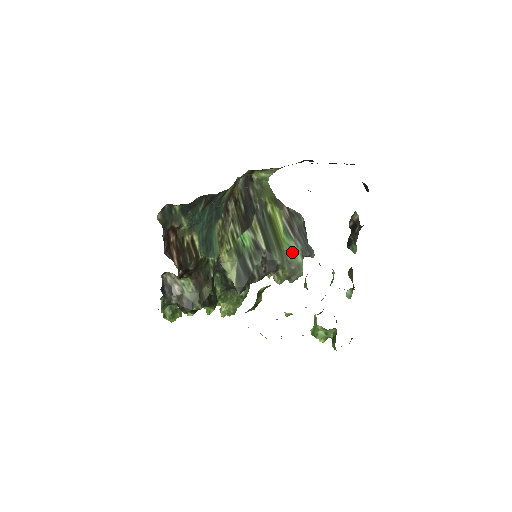
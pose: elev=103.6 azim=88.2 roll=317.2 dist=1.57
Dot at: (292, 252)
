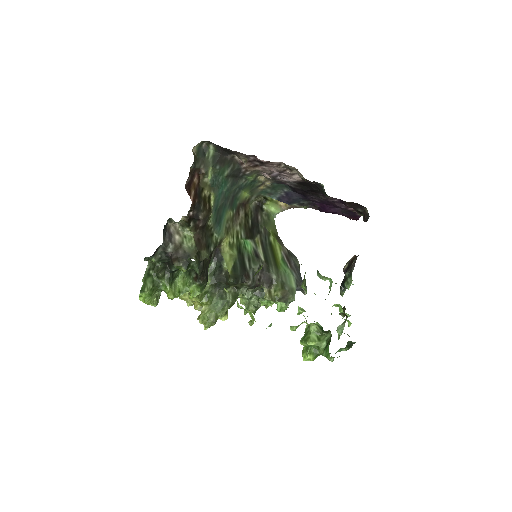
Dot at: (287, 276)
